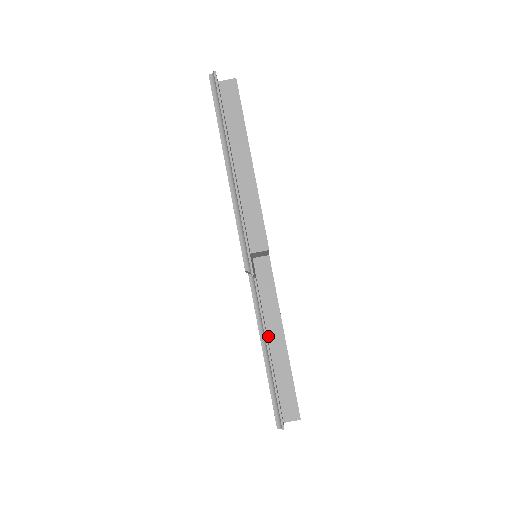
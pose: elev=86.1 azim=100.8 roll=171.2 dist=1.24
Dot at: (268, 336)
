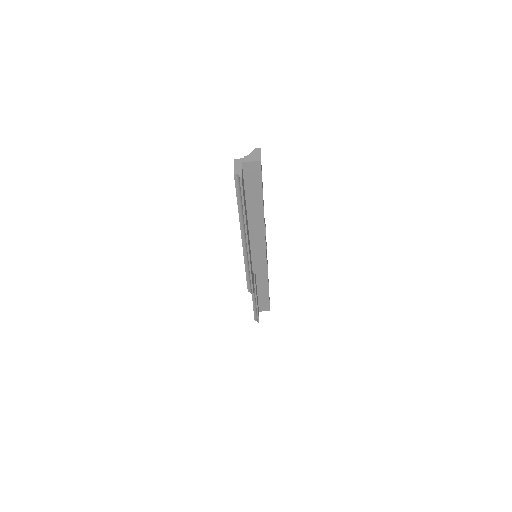
Dot at: (256, 278)
